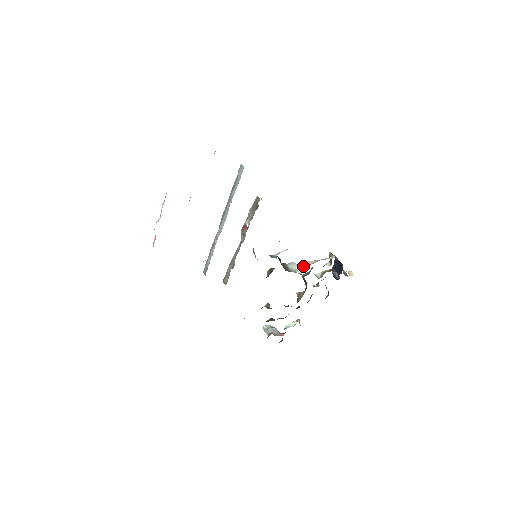
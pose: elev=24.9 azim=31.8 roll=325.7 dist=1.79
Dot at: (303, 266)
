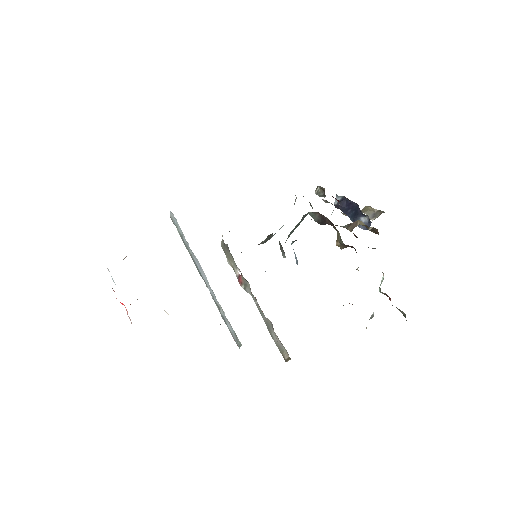
Dot at: occluded
